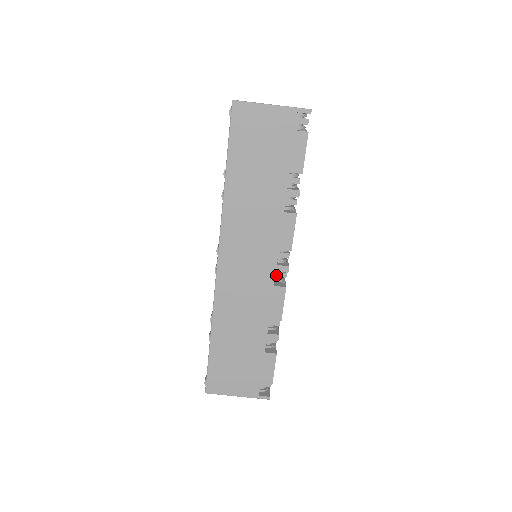
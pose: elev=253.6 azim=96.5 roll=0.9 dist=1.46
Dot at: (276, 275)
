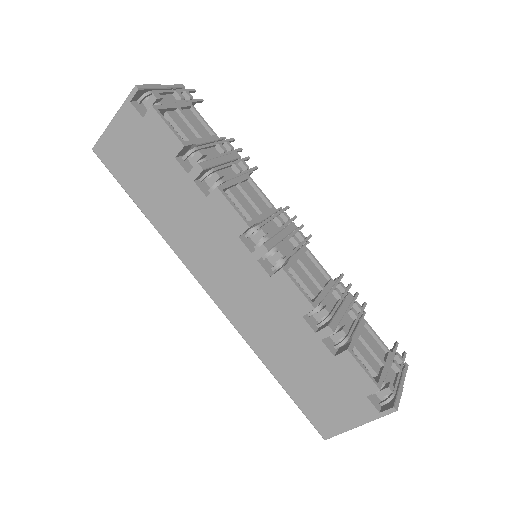
Dot at: (272, 262)
